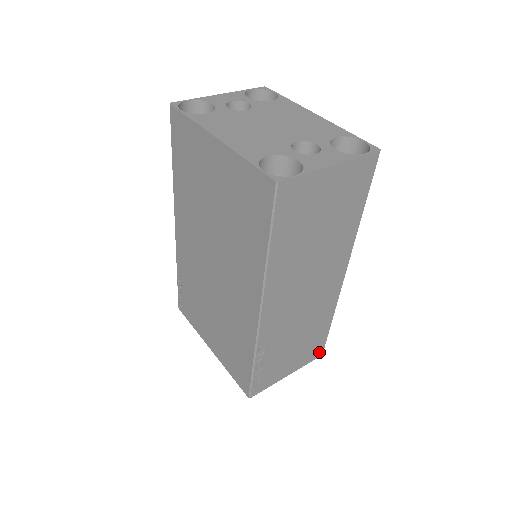
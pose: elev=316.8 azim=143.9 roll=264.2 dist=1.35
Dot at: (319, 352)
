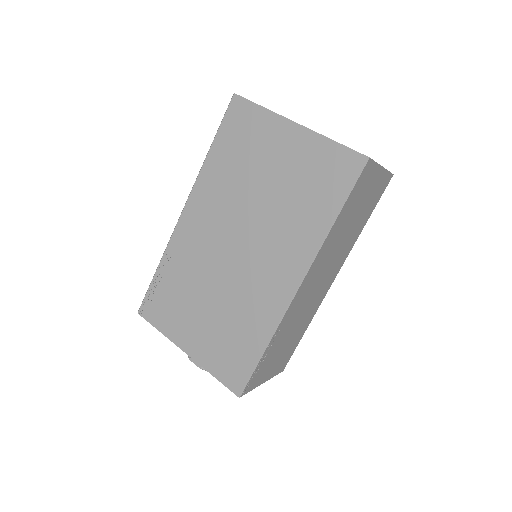
Dot at: (284, 366)
